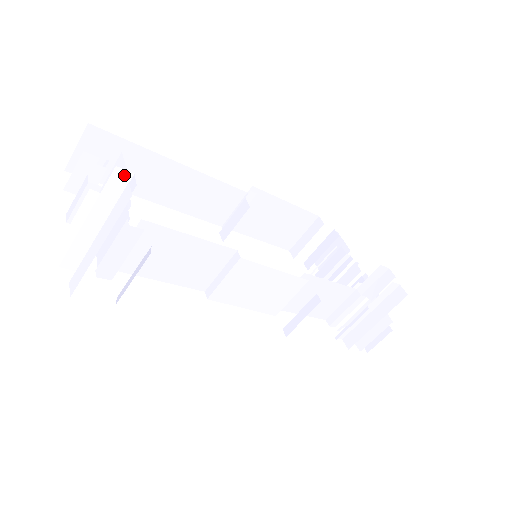
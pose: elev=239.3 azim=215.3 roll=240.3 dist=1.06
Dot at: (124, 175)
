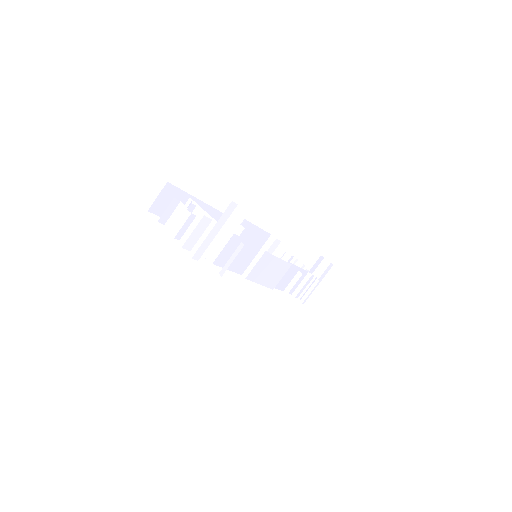
Dot at: (234, 205)
